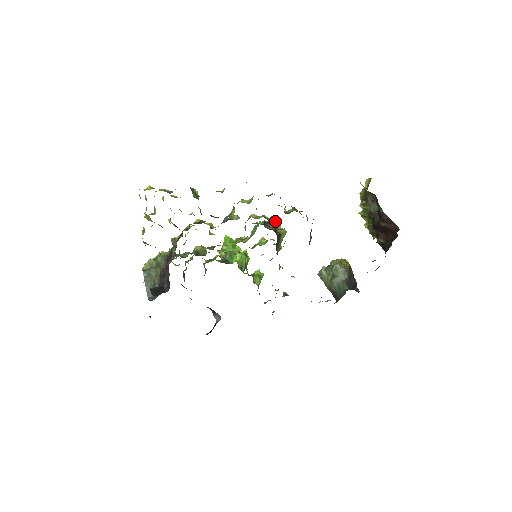
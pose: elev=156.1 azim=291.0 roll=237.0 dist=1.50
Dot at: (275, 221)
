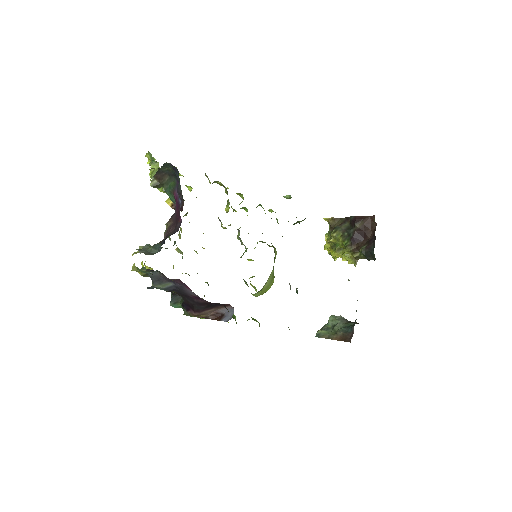
Dot at: (263, 242)
